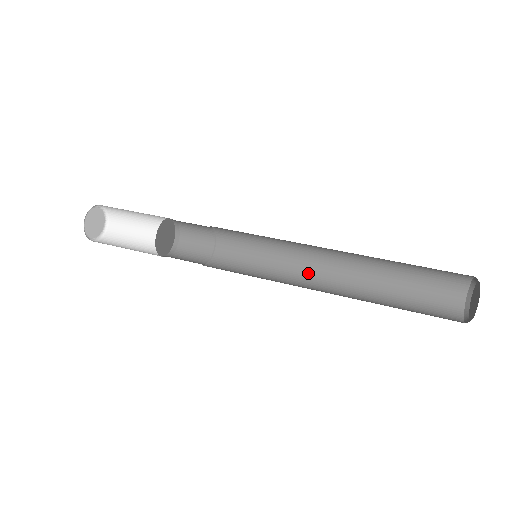
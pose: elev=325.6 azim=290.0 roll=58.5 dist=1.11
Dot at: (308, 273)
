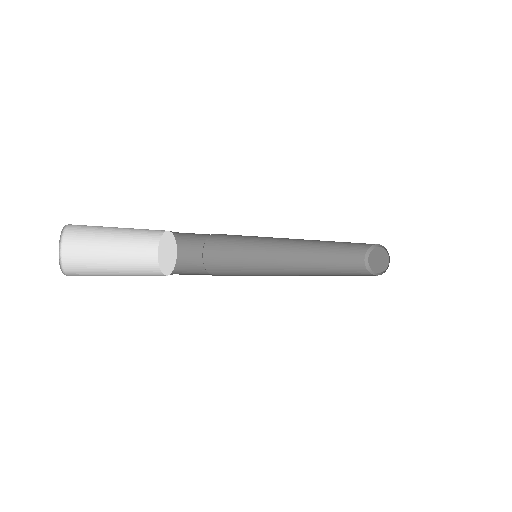
Dot at: (294, 275)
